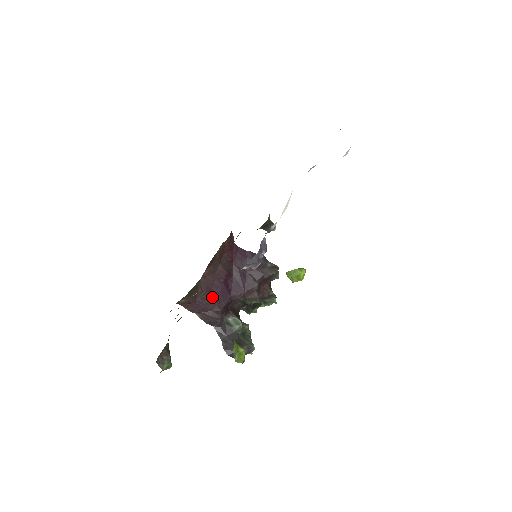
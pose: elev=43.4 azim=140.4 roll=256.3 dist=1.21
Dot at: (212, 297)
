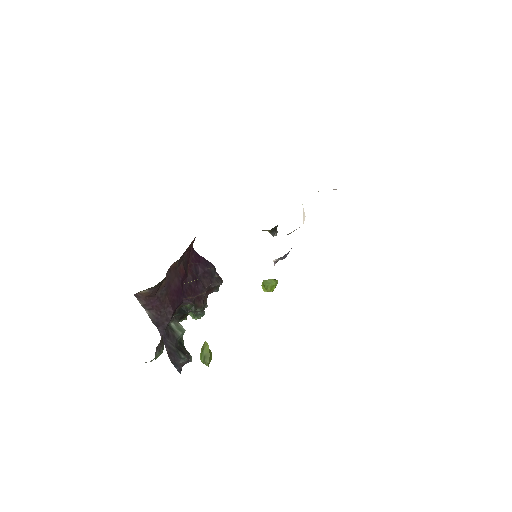
Dot at: (169, 295)
